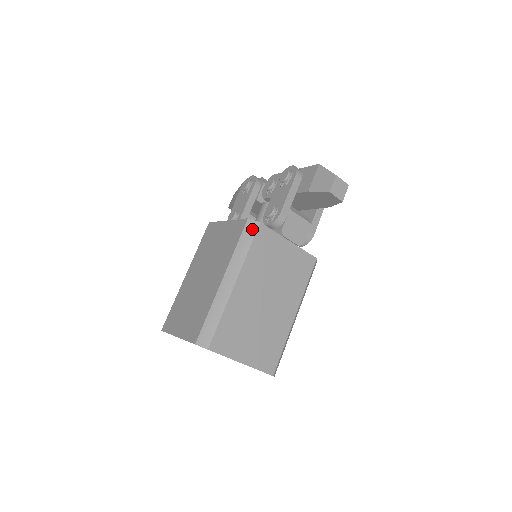
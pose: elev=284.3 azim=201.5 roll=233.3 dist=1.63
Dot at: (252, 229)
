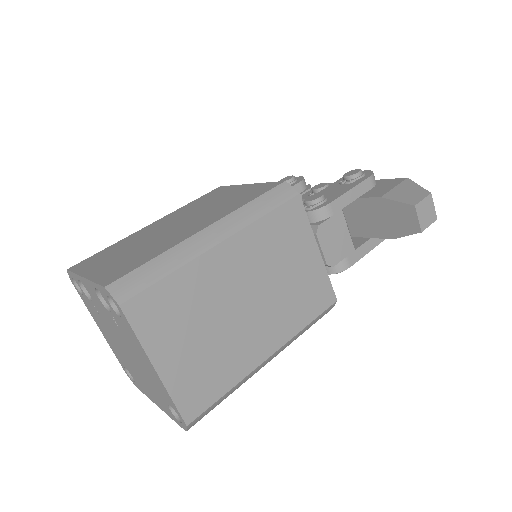
Dot at: (284, 194)
